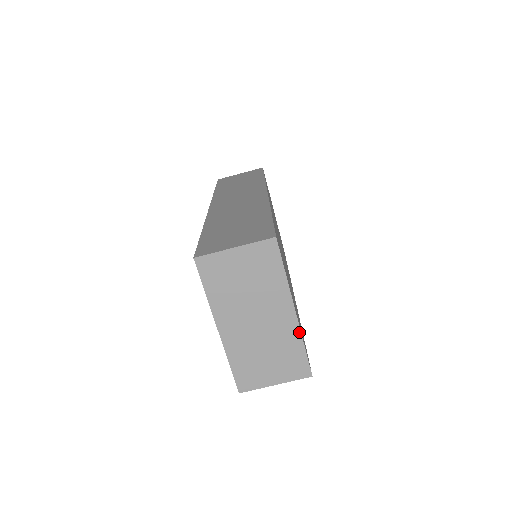
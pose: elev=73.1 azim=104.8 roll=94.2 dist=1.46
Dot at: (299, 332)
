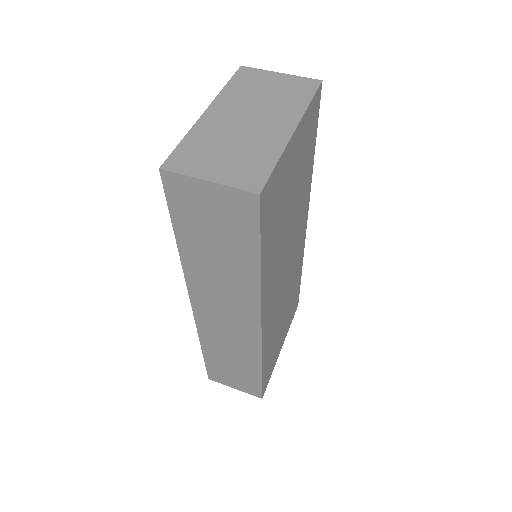
Dot at: (283, 147)
